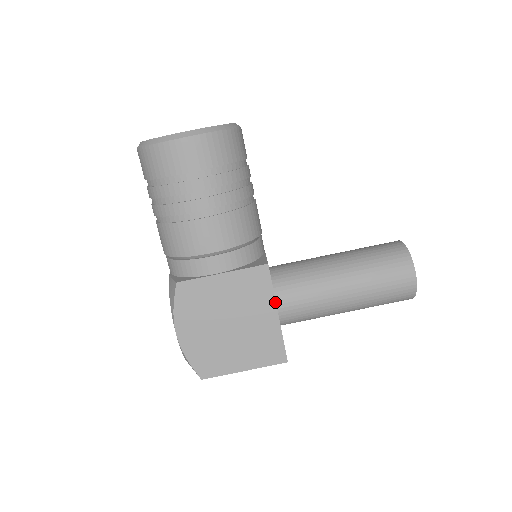
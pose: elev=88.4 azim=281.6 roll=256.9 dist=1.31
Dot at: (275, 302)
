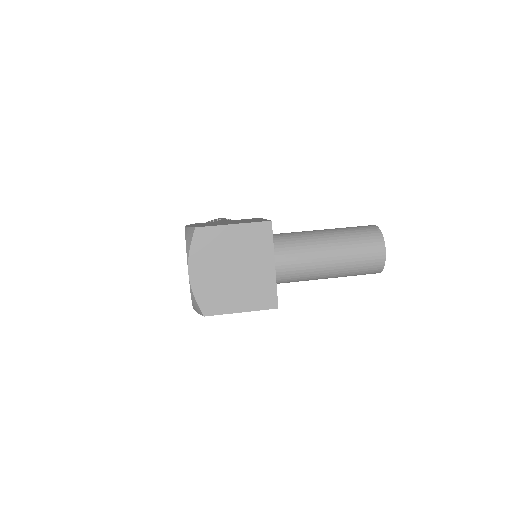
Dot at: occluded
